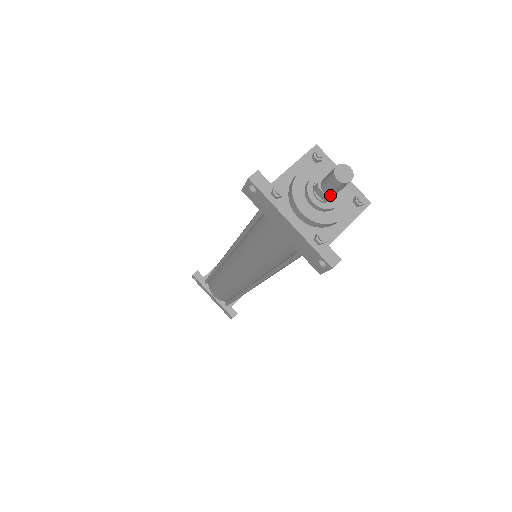
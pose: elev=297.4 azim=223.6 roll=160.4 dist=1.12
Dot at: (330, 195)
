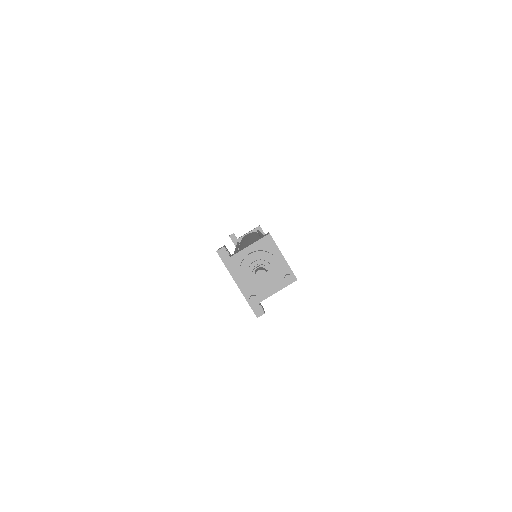
Dot at: occluded
